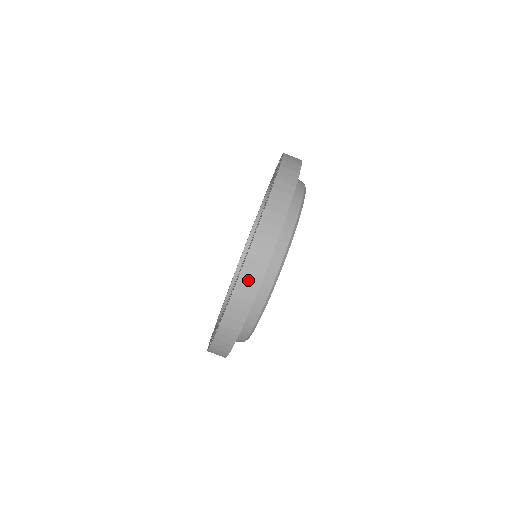
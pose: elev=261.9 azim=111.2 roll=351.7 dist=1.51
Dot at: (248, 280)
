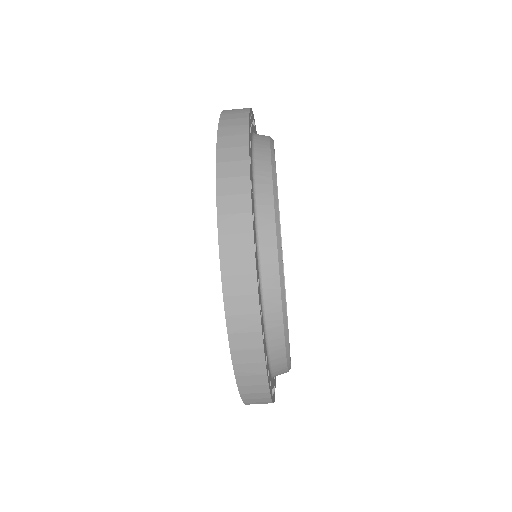
Dot at: occluded
